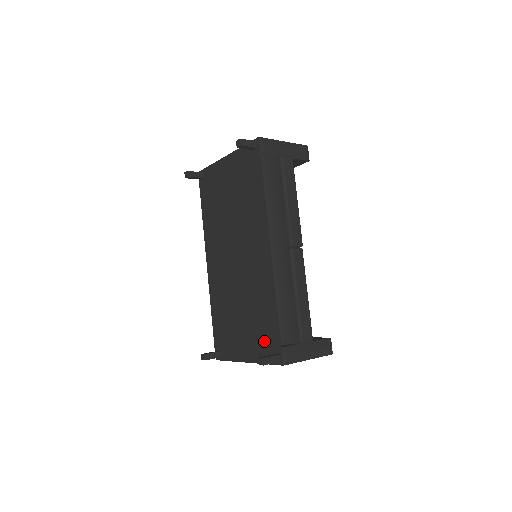
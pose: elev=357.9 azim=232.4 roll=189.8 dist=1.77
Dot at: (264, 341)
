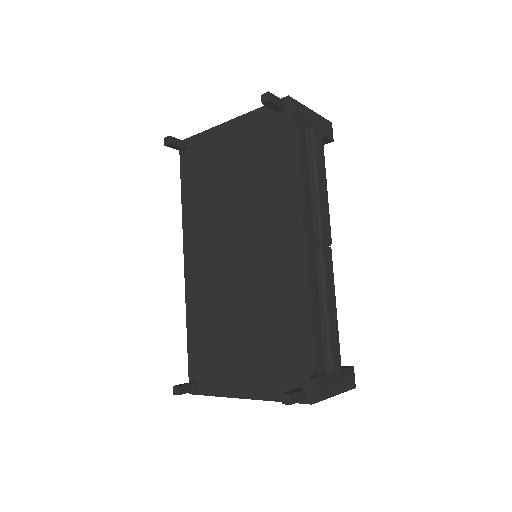
Dot at: (279, 369)
